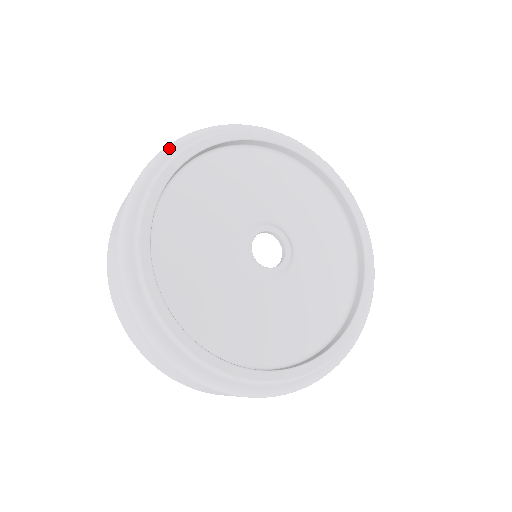
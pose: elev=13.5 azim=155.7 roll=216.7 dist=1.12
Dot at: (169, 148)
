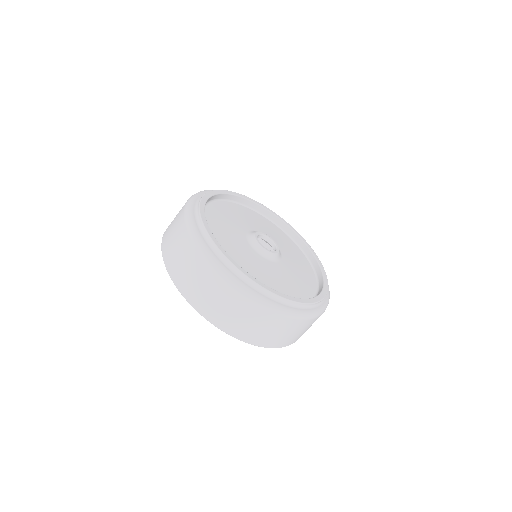
Dot at: (189, 216)
